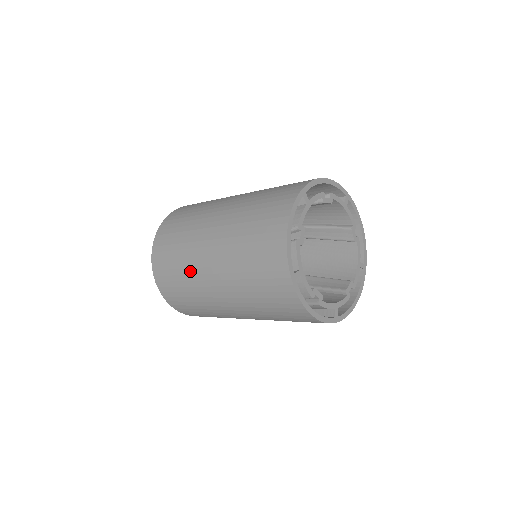
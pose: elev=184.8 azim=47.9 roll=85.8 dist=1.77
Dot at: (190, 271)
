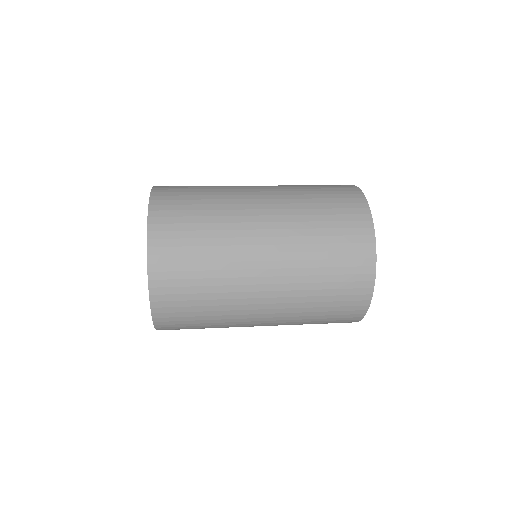
Dot at: (228, 257)
